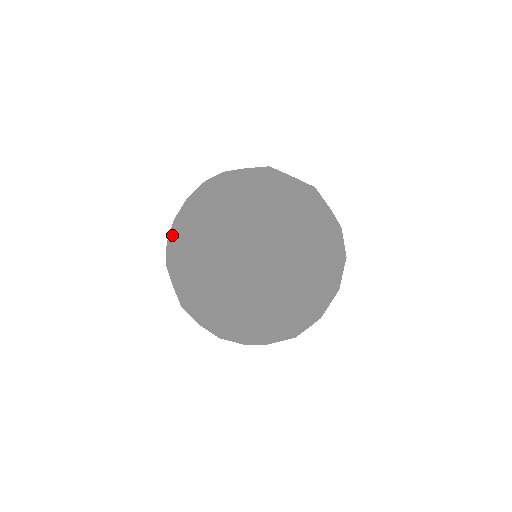
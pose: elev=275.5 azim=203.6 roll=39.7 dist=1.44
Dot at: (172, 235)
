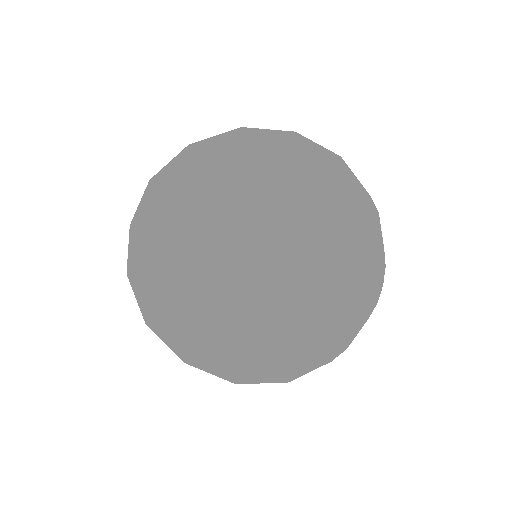
Dot at: occluded
